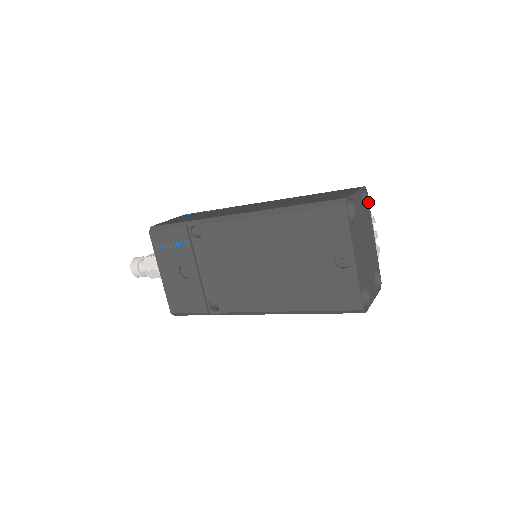
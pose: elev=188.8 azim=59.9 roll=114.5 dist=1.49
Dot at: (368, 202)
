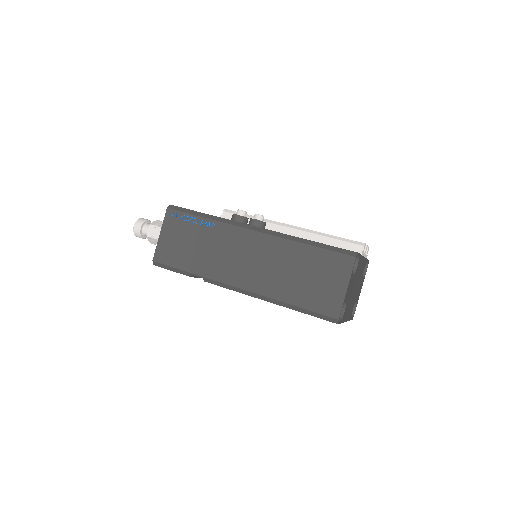
Dot at: (359, 256)
